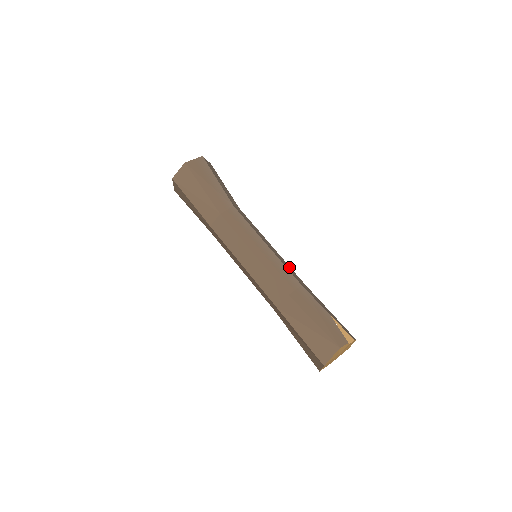
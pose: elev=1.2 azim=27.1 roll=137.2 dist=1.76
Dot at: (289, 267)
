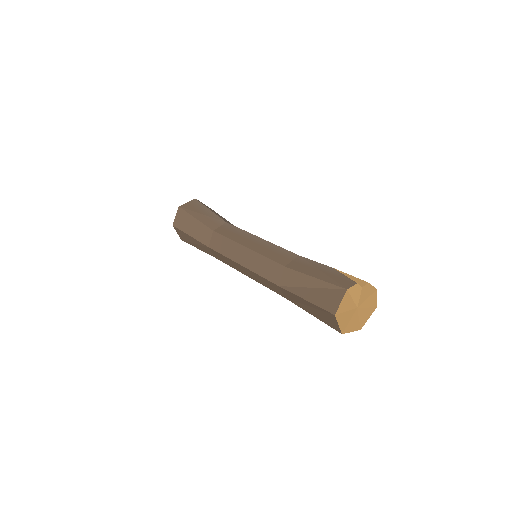
Dot at: occluded
